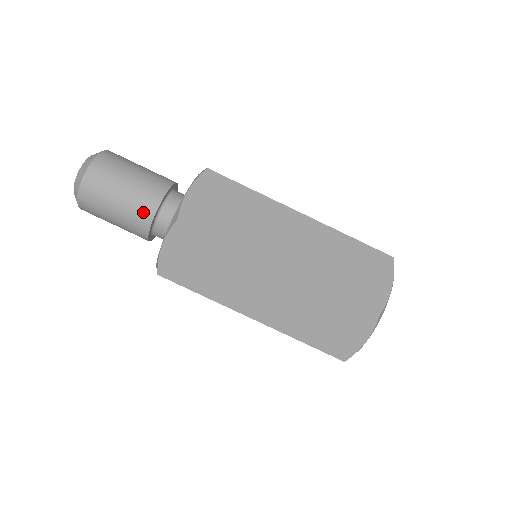
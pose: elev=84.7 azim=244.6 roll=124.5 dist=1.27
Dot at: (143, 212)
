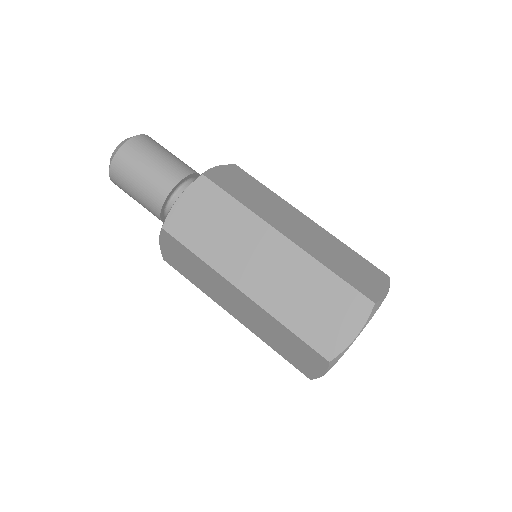
Dot at: (168, 178)
